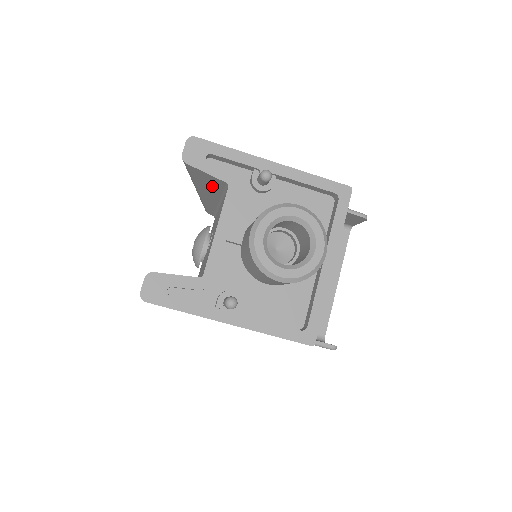
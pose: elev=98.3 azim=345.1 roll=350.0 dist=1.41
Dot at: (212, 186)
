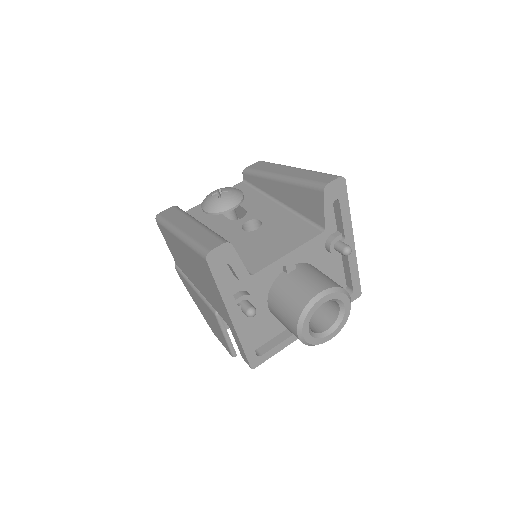
Dot at: (305, 206)
